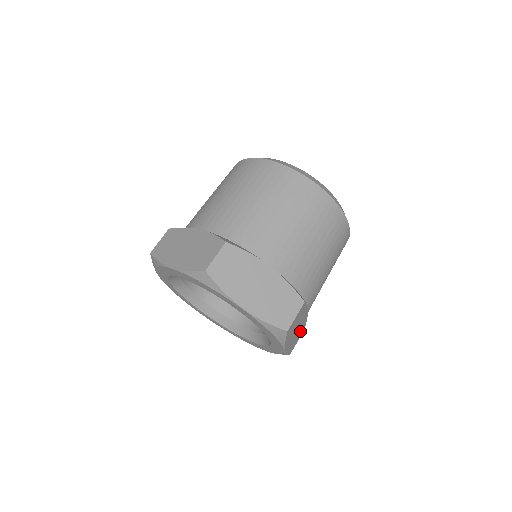
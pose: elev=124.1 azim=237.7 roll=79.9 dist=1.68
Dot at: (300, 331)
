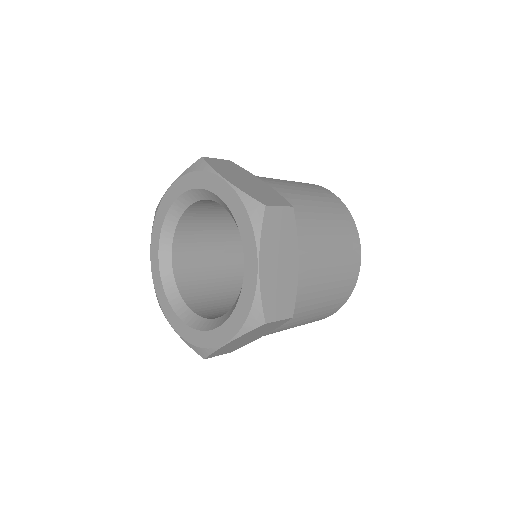
Dot at: (285, 294)
